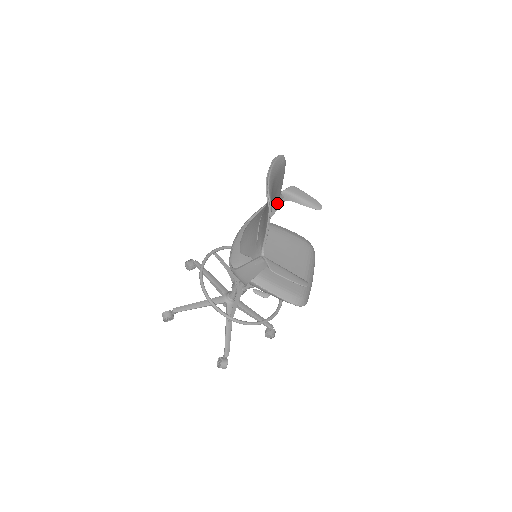
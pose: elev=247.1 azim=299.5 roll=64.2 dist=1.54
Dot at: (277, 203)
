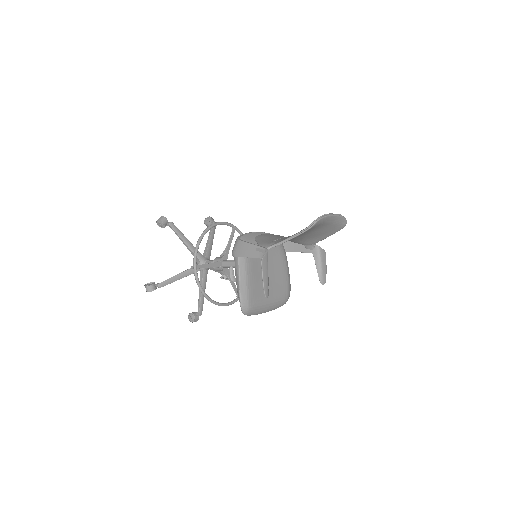
Dot at: (305, 248)
